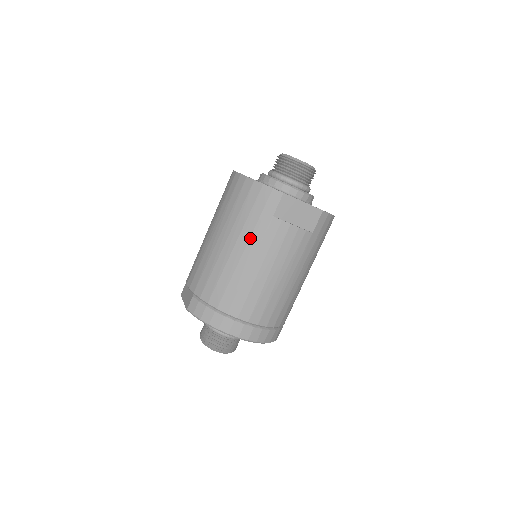
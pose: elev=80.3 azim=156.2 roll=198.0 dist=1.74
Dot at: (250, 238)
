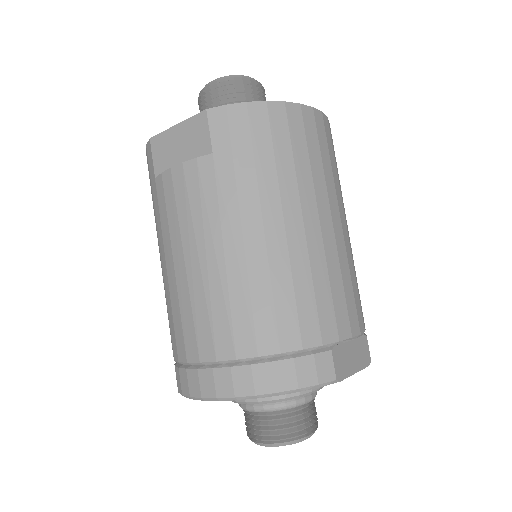
Dot at: (157, 230)
